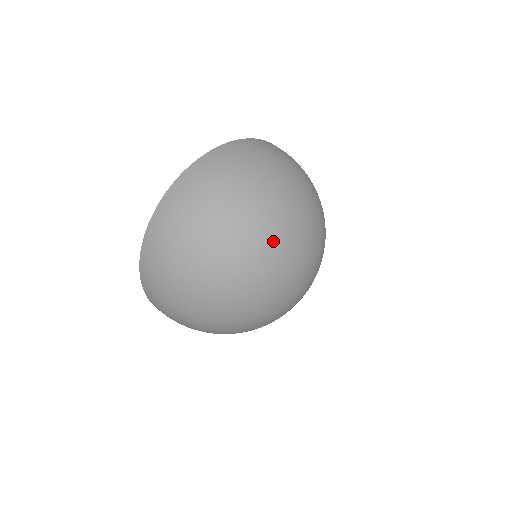
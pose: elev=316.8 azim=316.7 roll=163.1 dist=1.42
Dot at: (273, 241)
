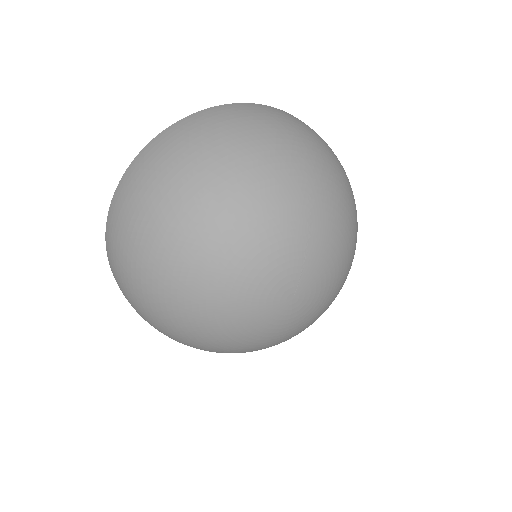
Dot at: (205, 283)
